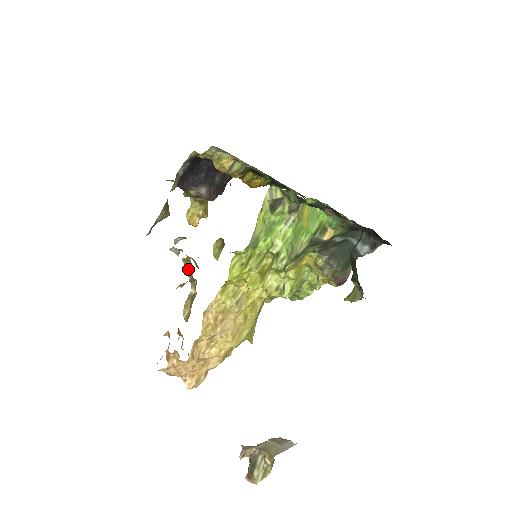
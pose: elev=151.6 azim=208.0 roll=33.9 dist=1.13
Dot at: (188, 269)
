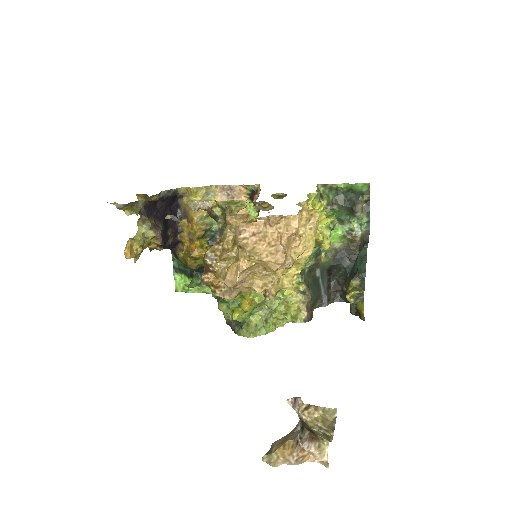
Dot at: (238, 203)
